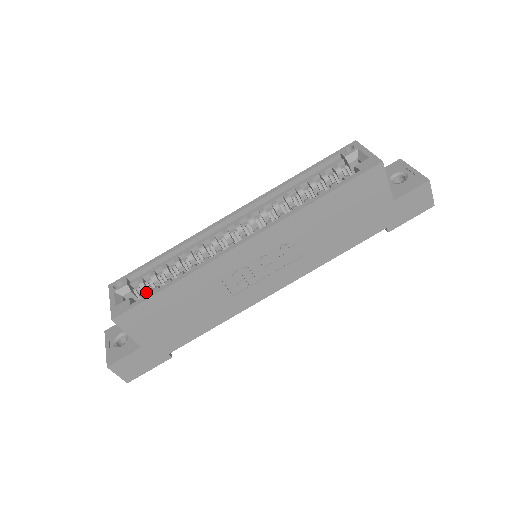
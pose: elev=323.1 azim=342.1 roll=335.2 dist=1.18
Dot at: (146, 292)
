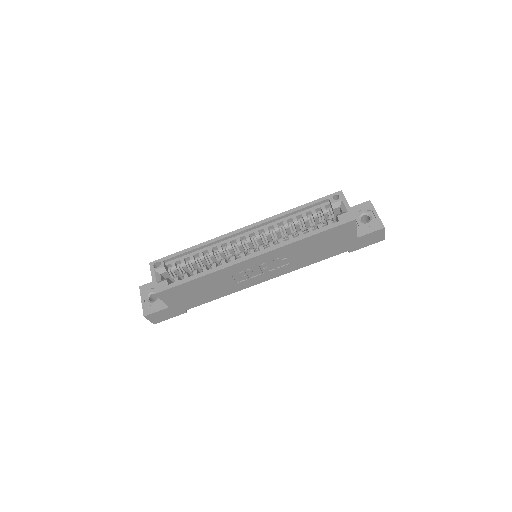
Dot at: (176, 272)
